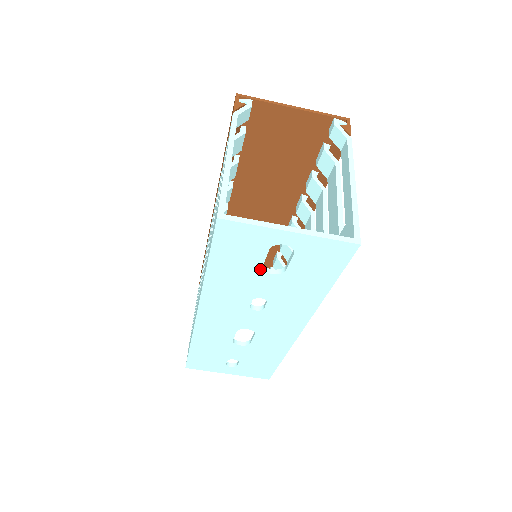
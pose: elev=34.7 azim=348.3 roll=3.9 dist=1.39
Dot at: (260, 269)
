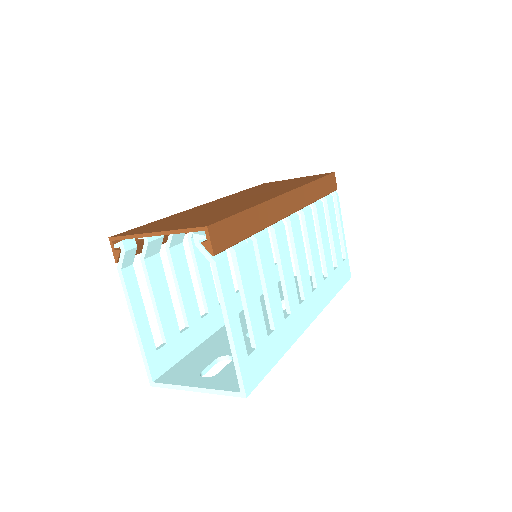
Dot at: (218, 361)
